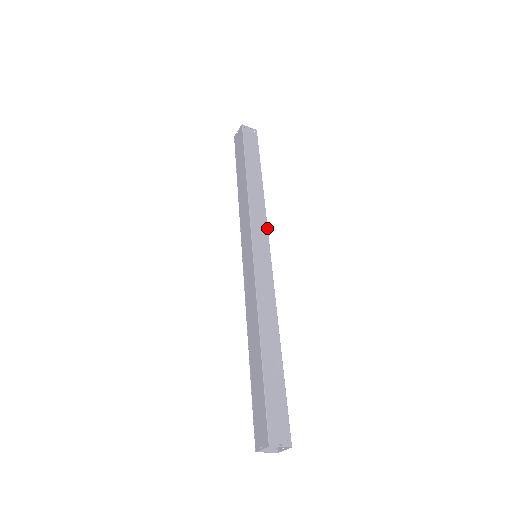
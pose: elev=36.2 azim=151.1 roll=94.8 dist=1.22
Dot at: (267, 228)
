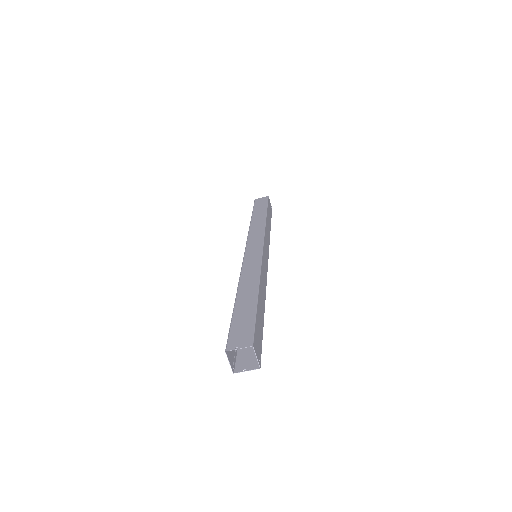
Dot at: occluded
